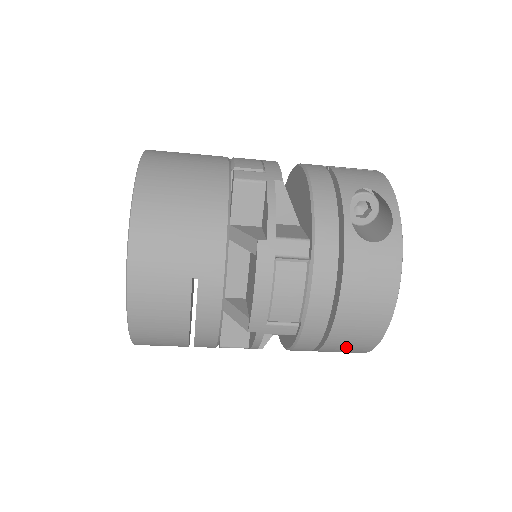
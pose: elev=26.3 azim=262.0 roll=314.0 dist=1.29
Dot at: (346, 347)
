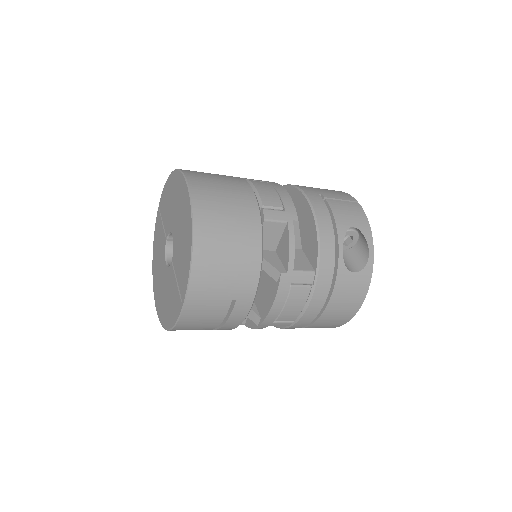
Dot at: occluded
